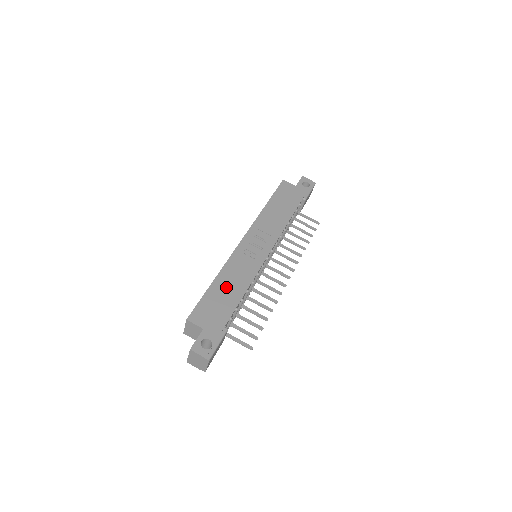
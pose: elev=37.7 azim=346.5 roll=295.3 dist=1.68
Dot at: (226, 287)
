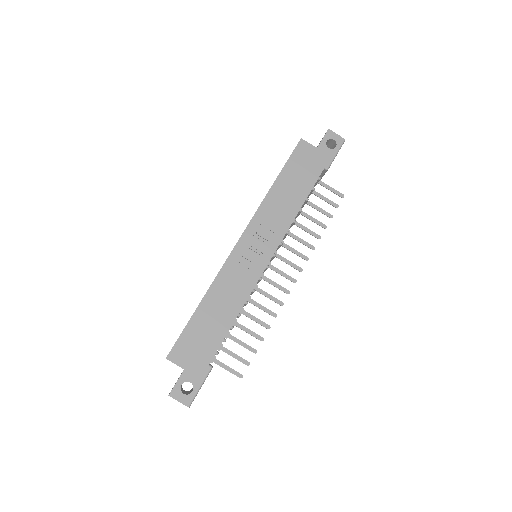
Dot at: (213, 313)
